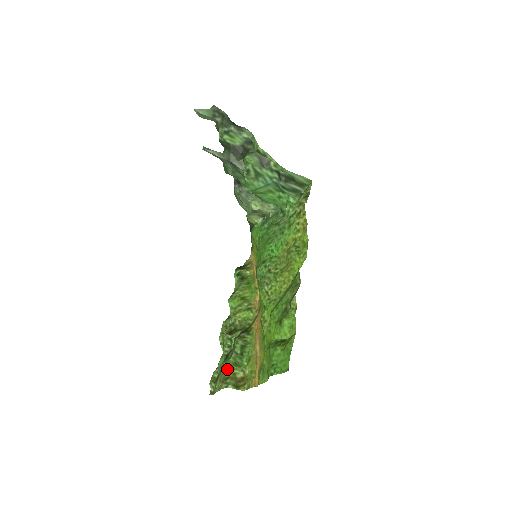
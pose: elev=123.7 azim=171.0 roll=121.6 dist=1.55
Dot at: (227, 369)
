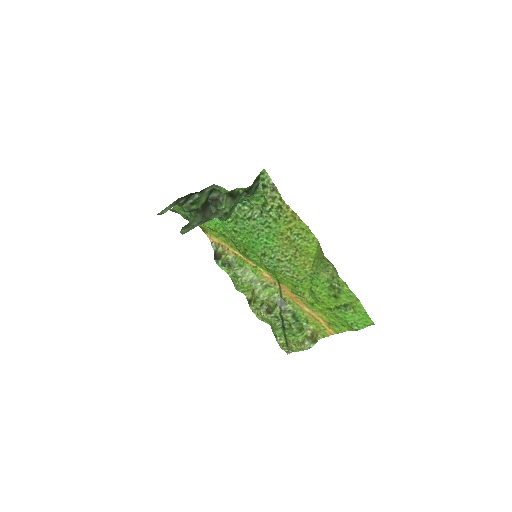
Dot at: (296, 337)
